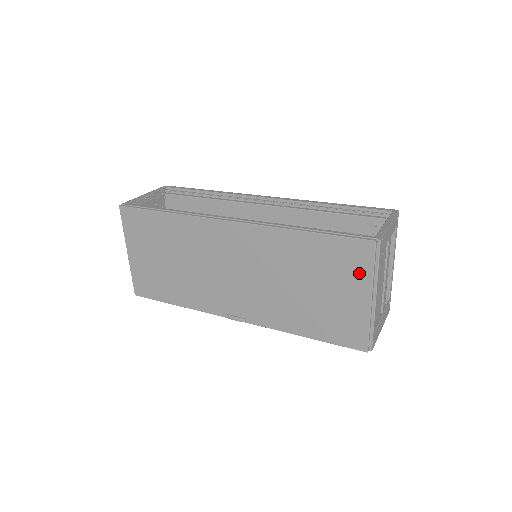
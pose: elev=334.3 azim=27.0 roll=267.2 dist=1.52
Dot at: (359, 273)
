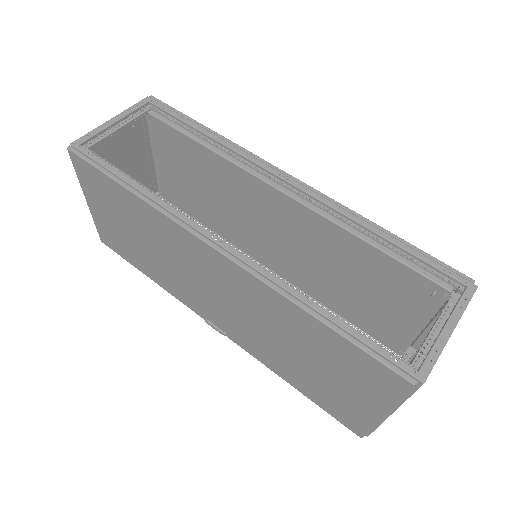
Dot at: (378, 392)
